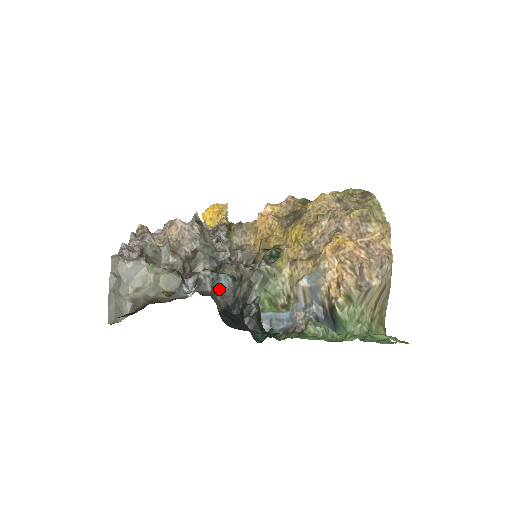
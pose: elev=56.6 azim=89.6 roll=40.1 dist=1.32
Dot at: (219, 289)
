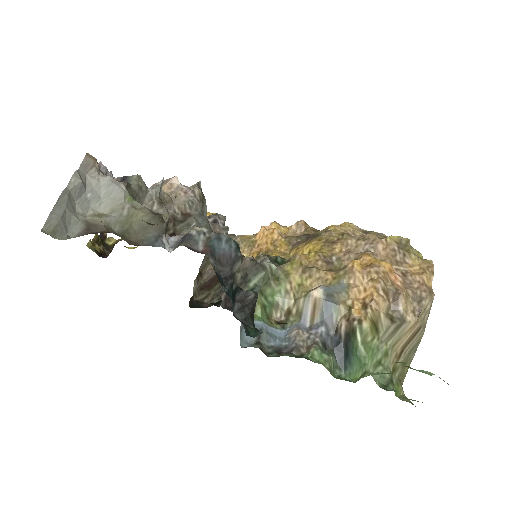
Dot at: (215, 251)
